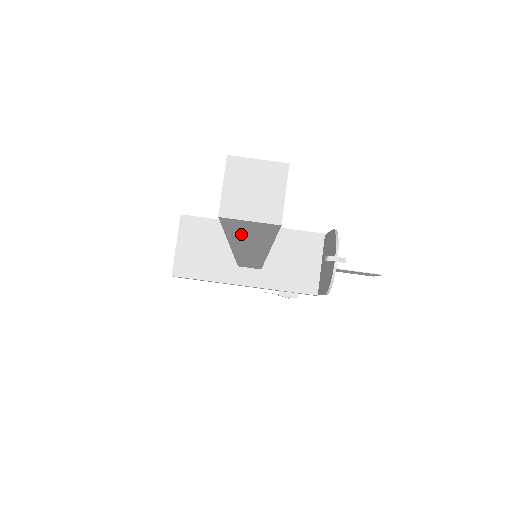
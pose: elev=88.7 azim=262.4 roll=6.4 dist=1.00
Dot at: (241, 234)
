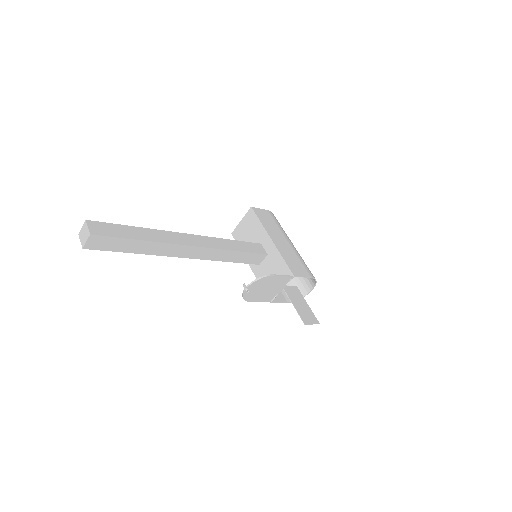
Dot at: occluded
